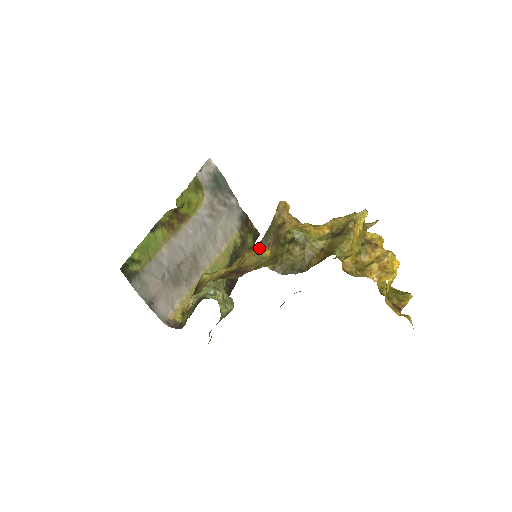
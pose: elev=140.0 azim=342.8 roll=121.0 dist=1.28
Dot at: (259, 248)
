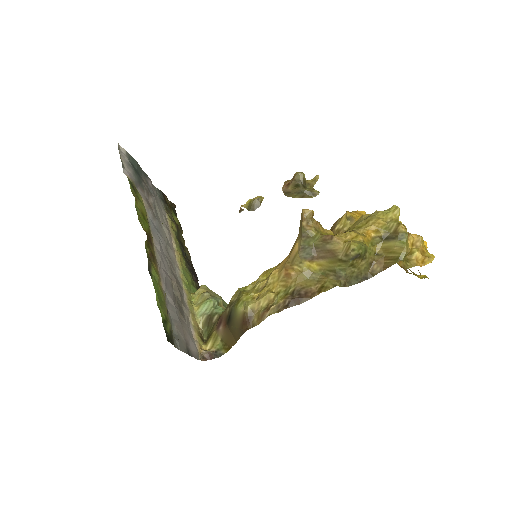
Dot at: (303, 264)
